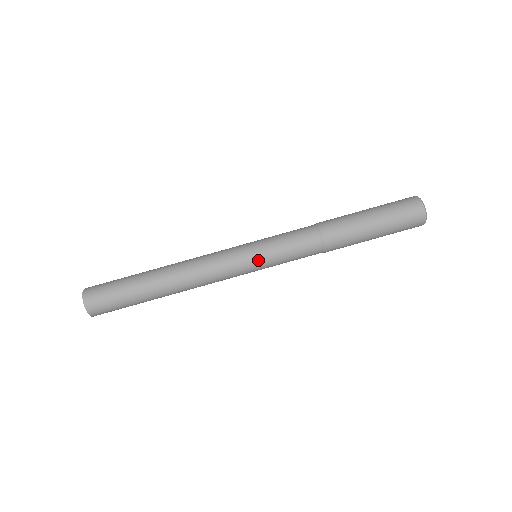
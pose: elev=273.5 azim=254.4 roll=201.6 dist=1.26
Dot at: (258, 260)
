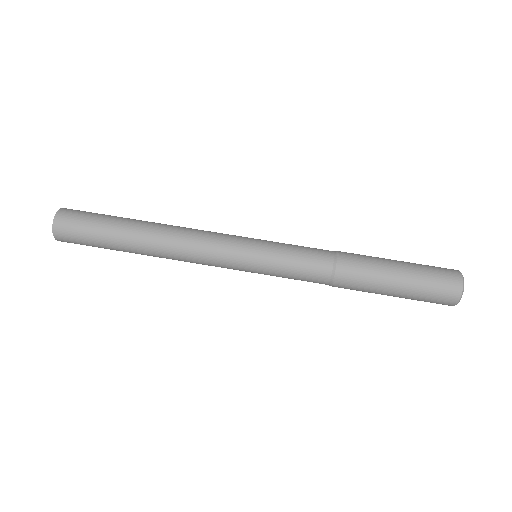
Dot at: (254, 270)
